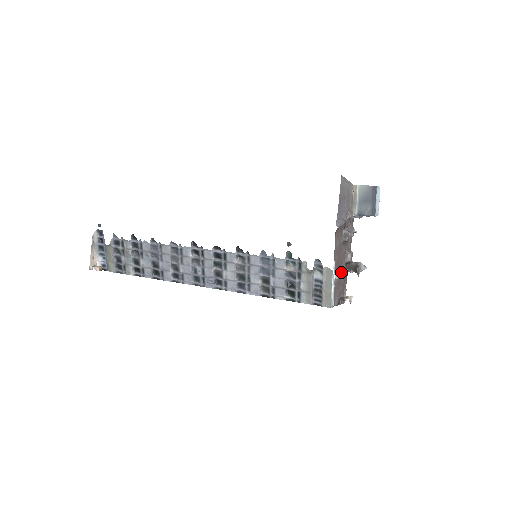
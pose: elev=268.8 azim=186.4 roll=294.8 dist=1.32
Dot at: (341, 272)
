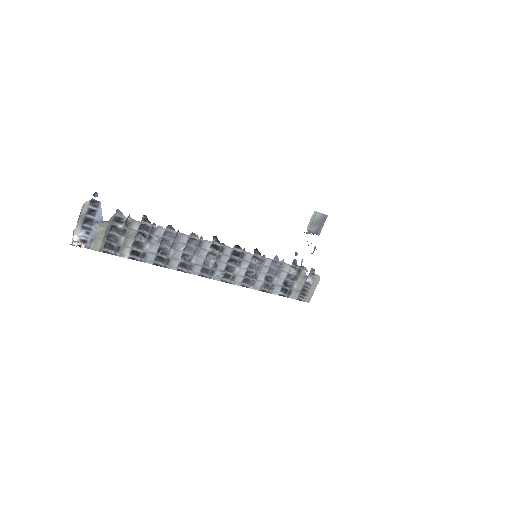
Dot at: occluded
